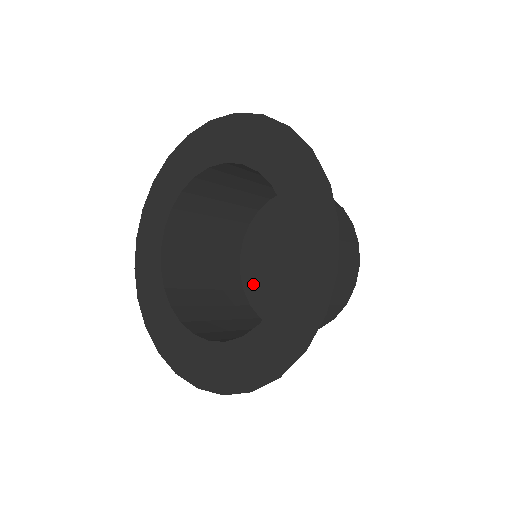
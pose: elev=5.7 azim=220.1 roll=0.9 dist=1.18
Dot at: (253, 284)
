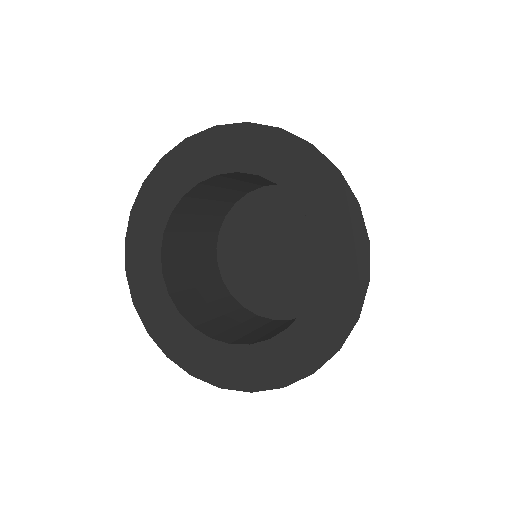
Dot at: (261, 303)
